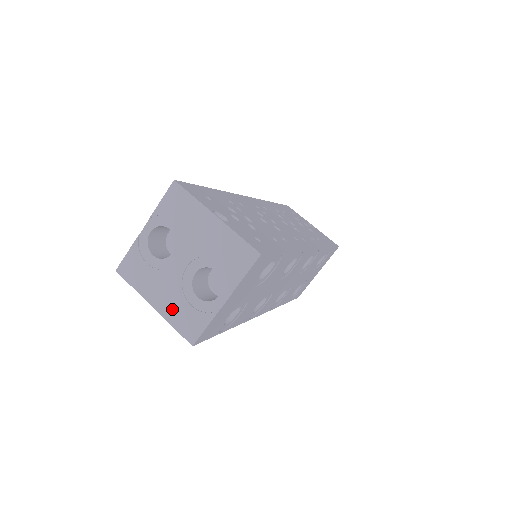
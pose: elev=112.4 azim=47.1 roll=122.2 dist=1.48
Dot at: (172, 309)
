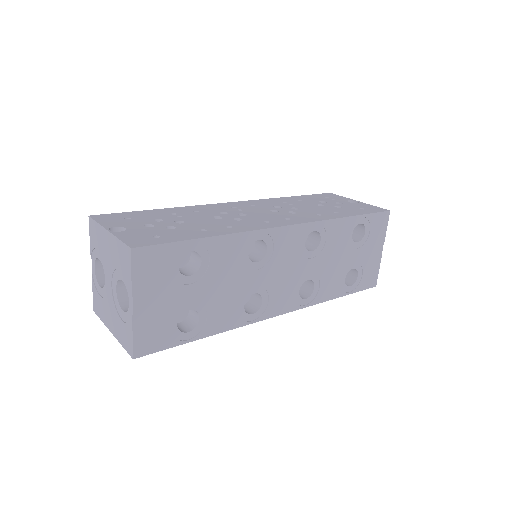
Dot at: (117, 329)
